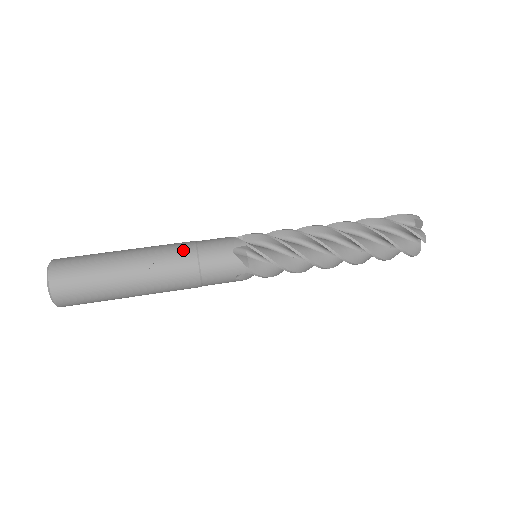
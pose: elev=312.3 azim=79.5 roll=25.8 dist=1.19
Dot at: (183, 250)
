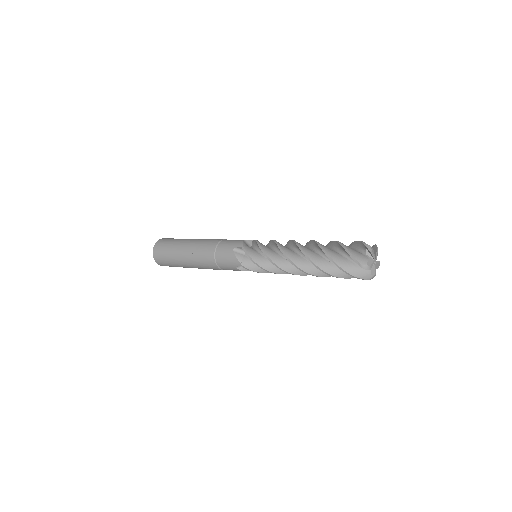
Dot at: (211, 244)
